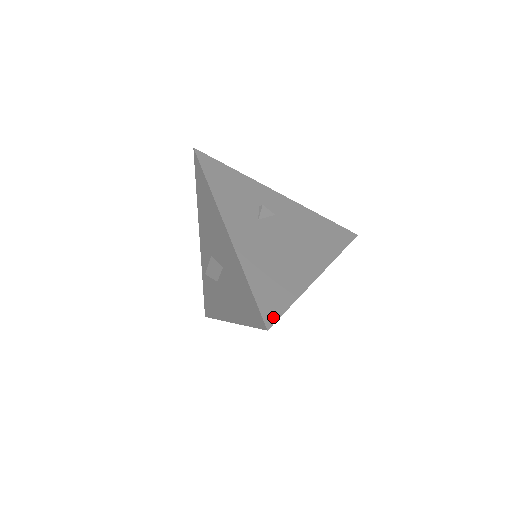
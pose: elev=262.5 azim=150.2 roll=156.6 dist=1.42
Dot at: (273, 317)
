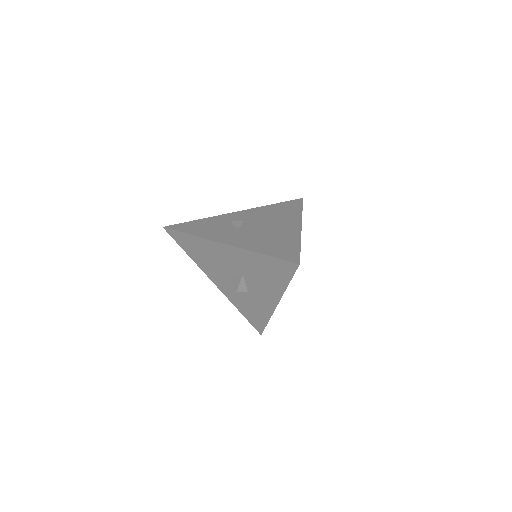
Dot at: (296, 258)
